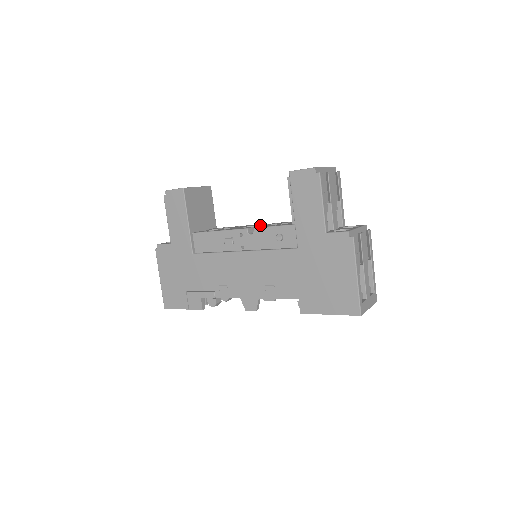
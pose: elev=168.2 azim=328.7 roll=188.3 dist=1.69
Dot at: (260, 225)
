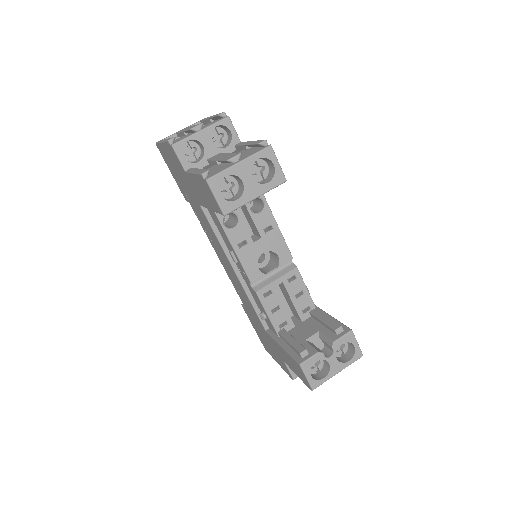
Dot at: occluded
